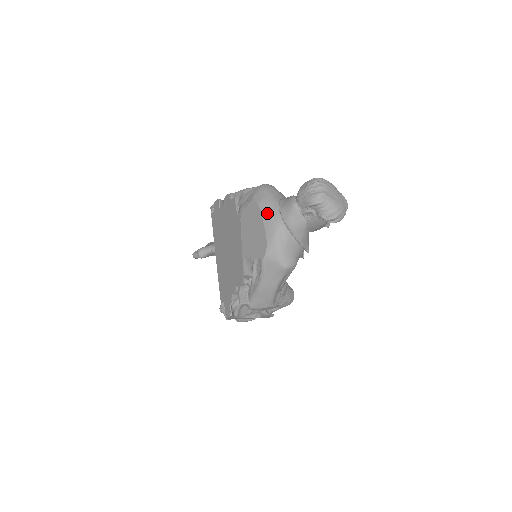
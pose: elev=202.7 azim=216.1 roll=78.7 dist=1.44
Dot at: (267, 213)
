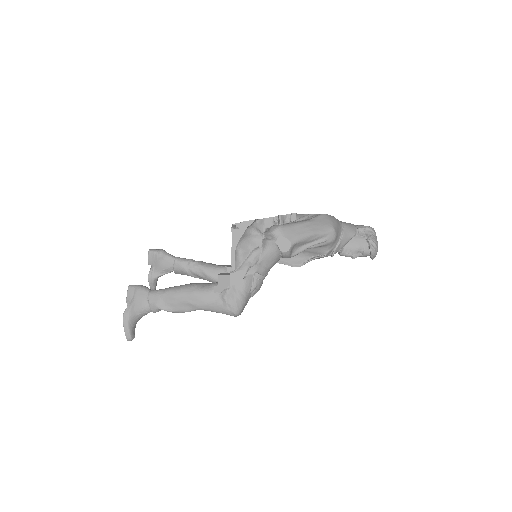
Dot at: occluded
